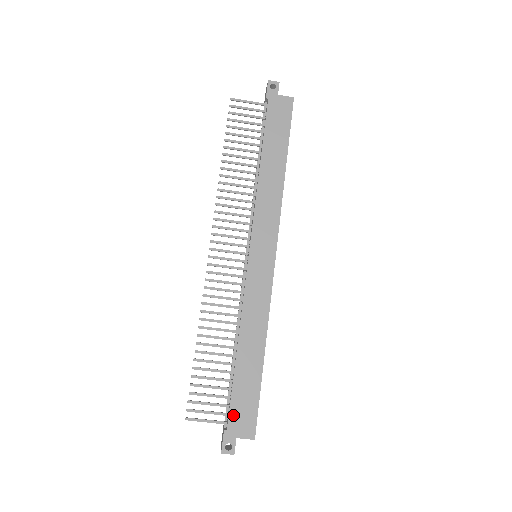
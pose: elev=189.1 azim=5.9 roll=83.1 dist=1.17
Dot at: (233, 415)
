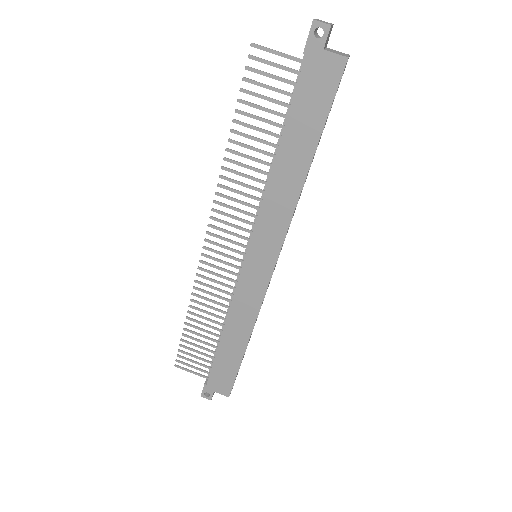
Dot at: (213, 377)
